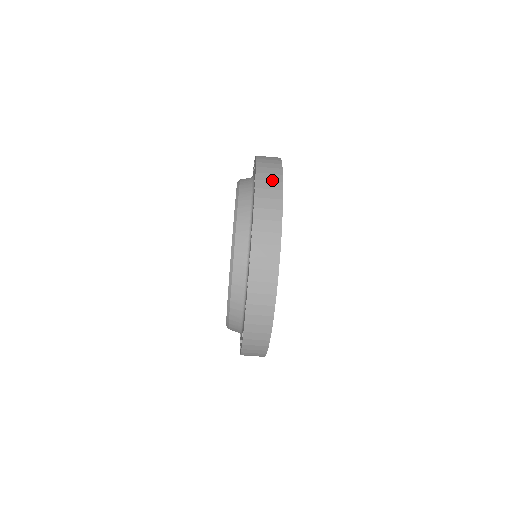
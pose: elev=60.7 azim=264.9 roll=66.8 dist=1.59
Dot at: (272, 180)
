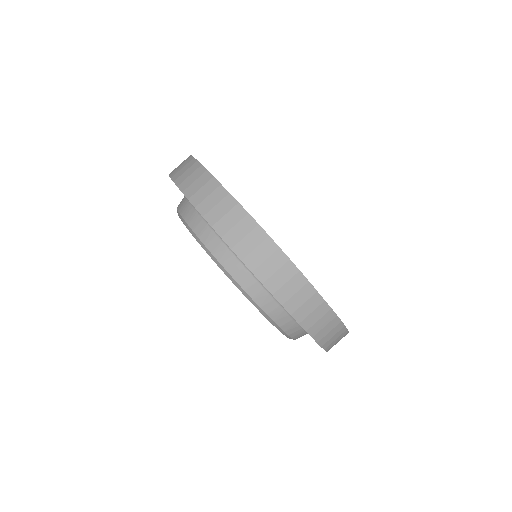
Dot at: (203, 185)
